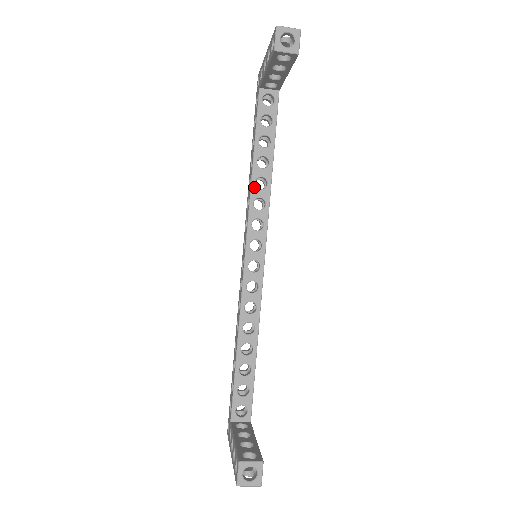
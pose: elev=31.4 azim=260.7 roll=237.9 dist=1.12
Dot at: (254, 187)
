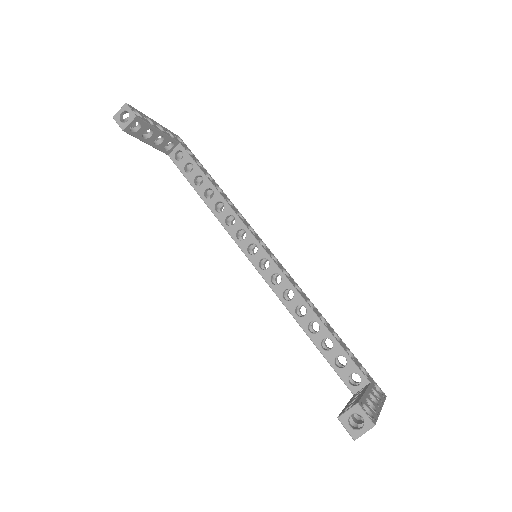
Dot at: (217, 214)
